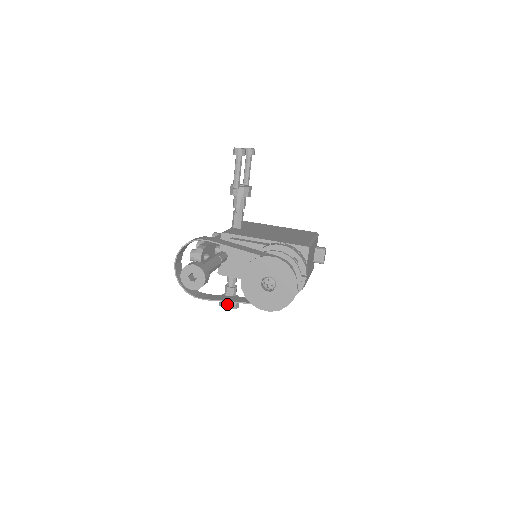
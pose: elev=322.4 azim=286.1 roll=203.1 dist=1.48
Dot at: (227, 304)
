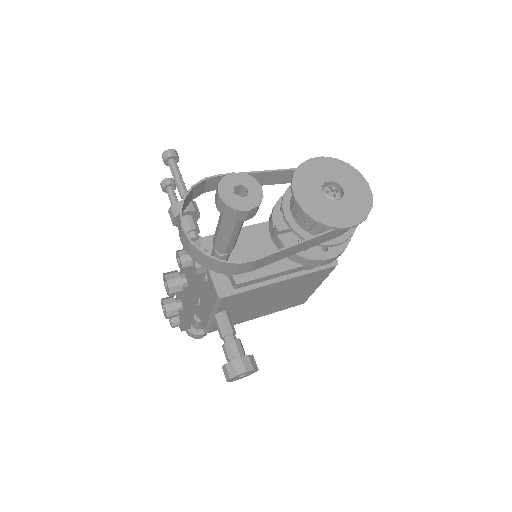
Dot at: (244, 363)
